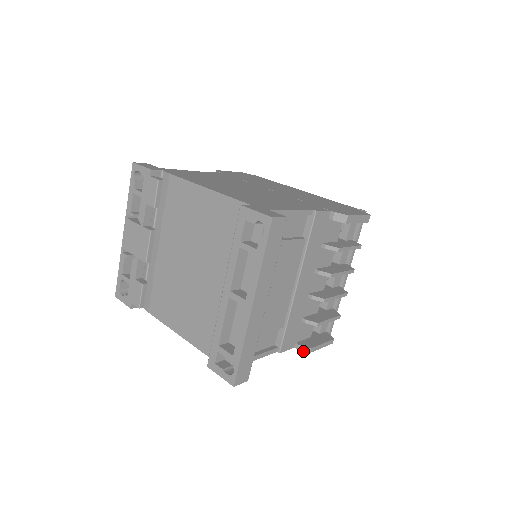
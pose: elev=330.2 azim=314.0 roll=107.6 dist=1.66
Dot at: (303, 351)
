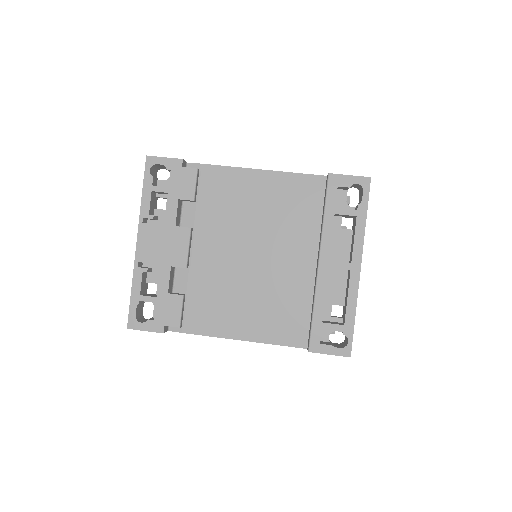
Dot at: occluded
